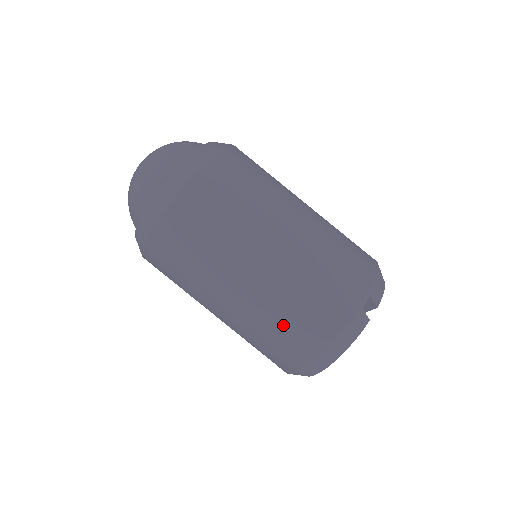
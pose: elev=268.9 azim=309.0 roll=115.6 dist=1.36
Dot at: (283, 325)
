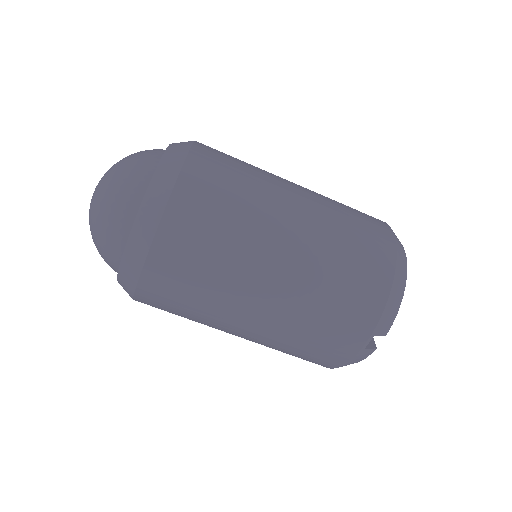
Dot at: occluded
